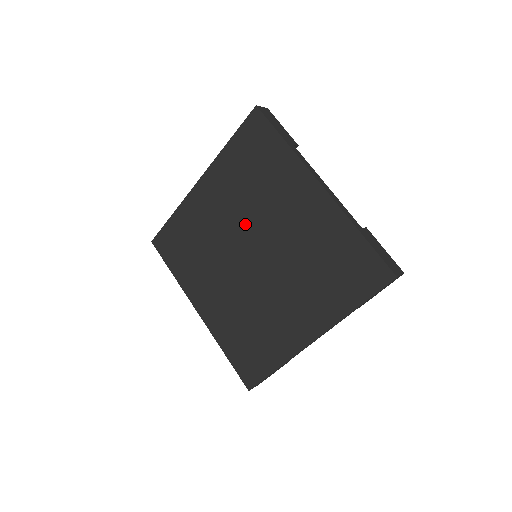
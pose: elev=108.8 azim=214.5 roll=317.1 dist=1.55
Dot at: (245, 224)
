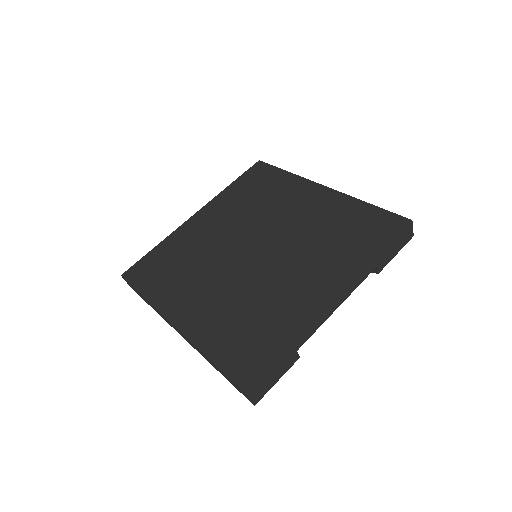
Dot at: (246, 229)
